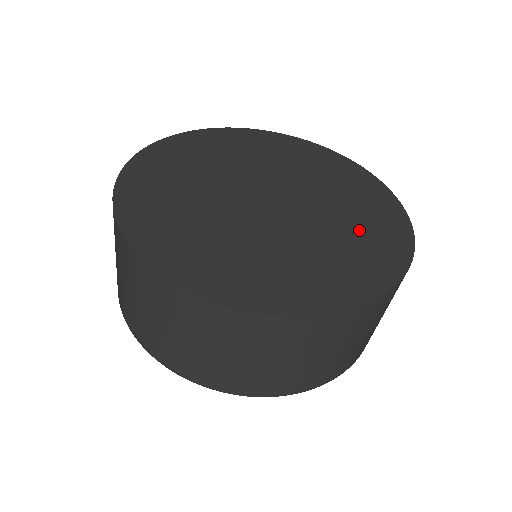
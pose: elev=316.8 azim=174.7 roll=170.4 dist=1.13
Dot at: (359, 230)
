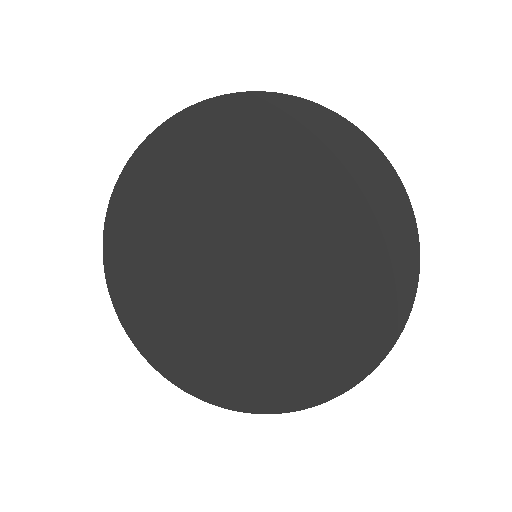
Dot at: (363, 220)
